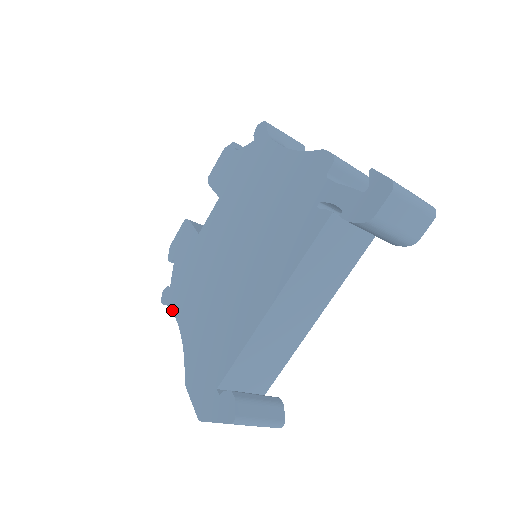
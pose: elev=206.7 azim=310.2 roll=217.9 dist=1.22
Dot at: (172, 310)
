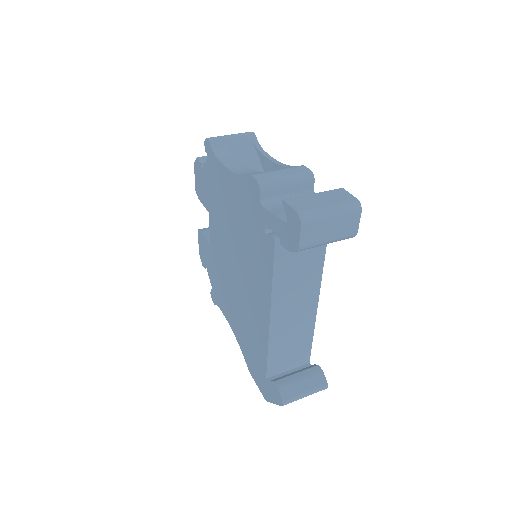
Dot at: occluded
